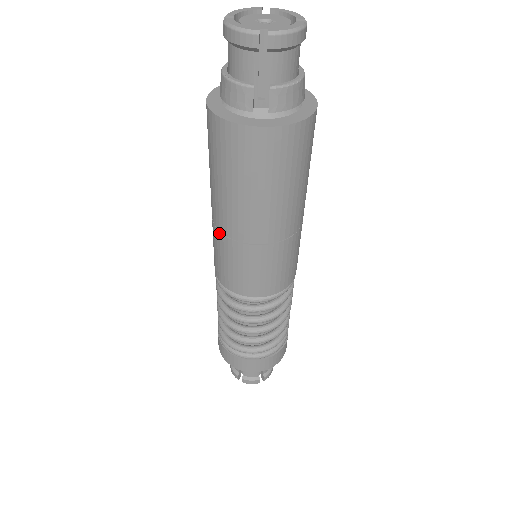
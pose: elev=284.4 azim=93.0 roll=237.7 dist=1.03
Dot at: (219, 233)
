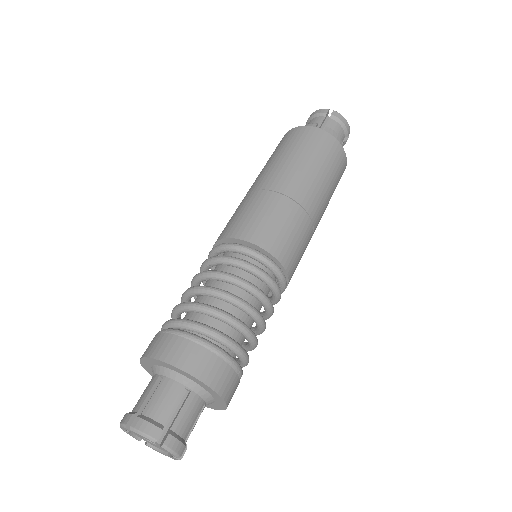
Dot at: (247, 195)
